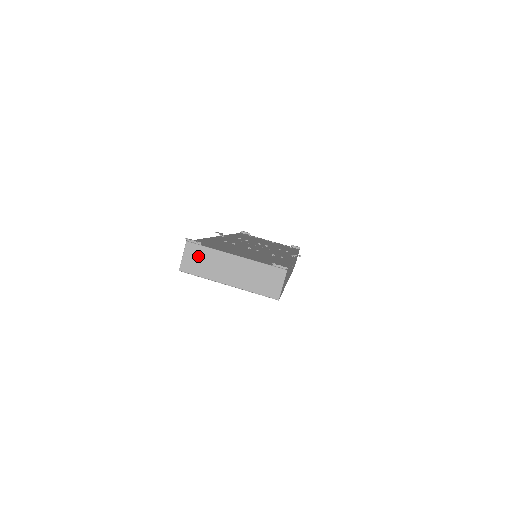
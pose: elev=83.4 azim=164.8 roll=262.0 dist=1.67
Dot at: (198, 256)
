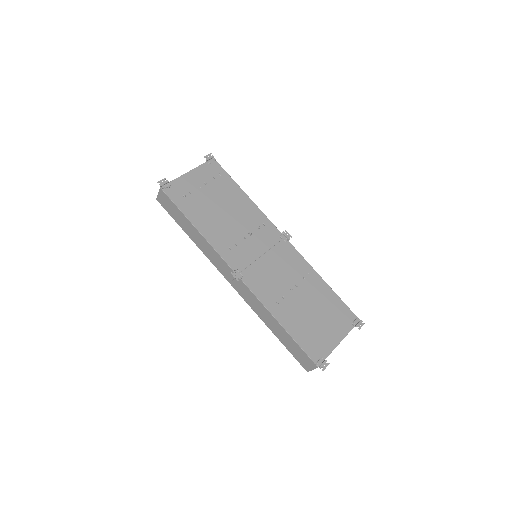
Dot at: occluded
